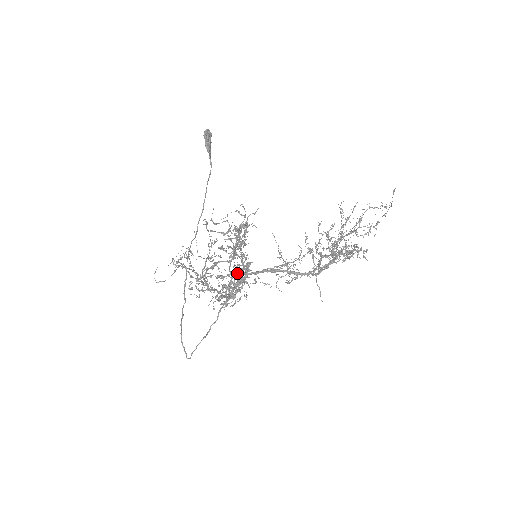
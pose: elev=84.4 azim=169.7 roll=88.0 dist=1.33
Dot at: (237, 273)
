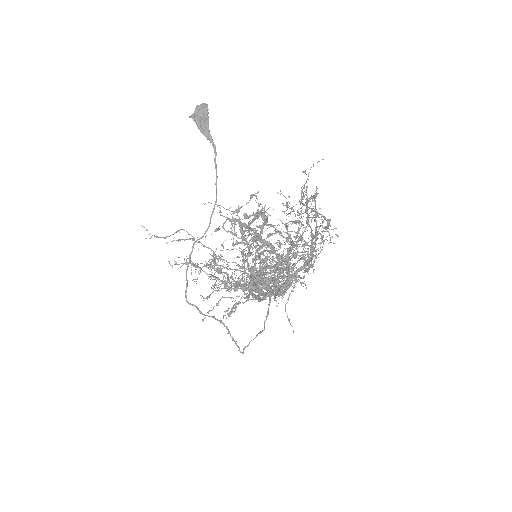
Dot at: (257, 272)
